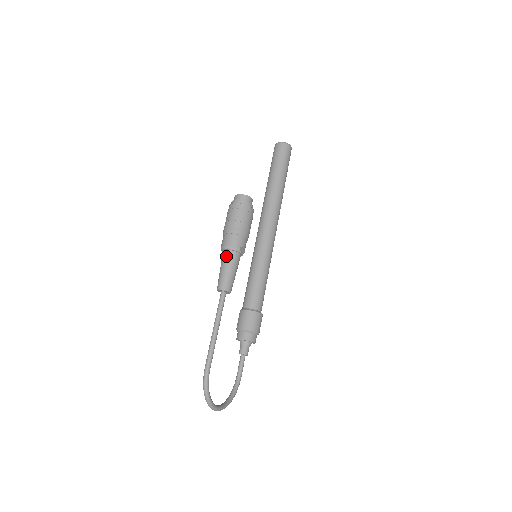
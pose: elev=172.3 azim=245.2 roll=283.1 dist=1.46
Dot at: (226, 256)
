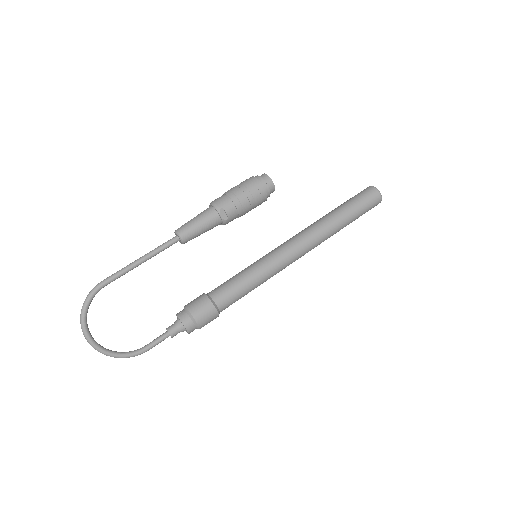
Dot at: (205, 210)
